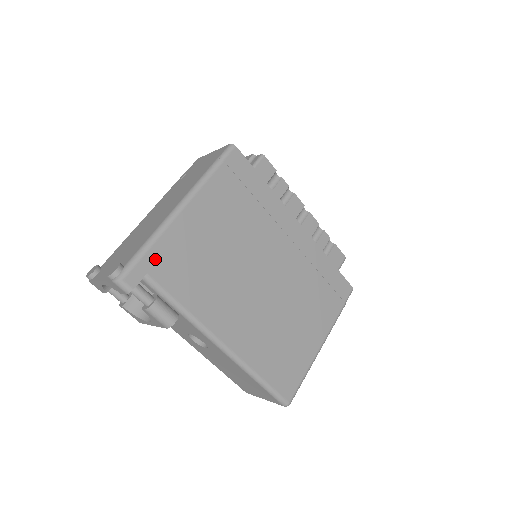
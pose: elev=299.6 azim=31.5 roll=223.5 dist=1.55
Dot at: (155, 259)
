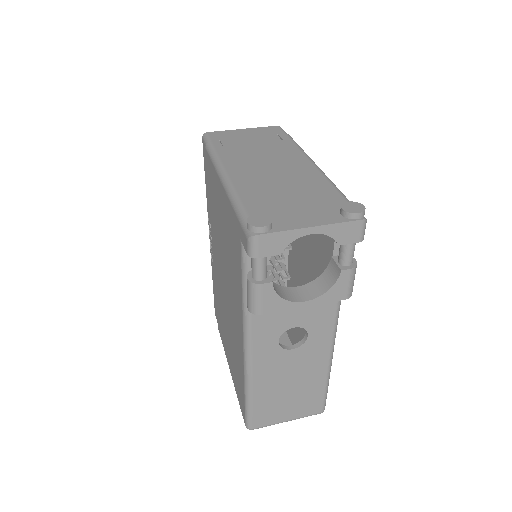
Dot at: occluded
